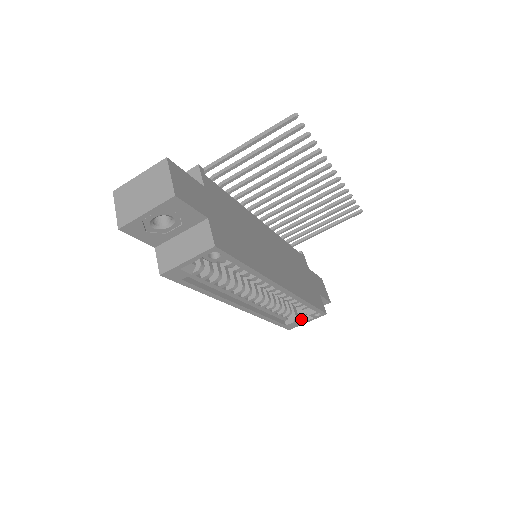
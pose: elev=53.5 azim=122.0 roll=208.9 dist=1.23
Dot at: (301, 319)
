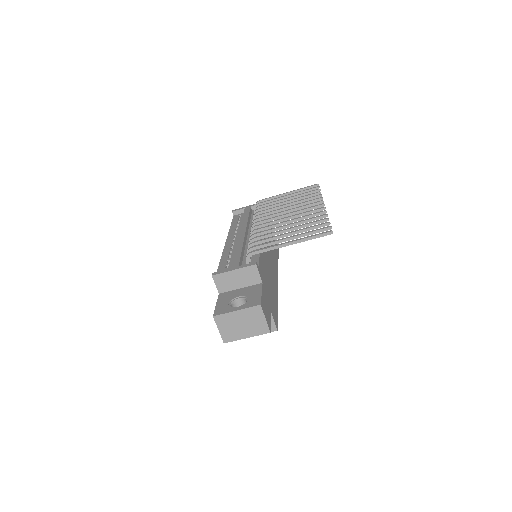
Dot at: occluded
